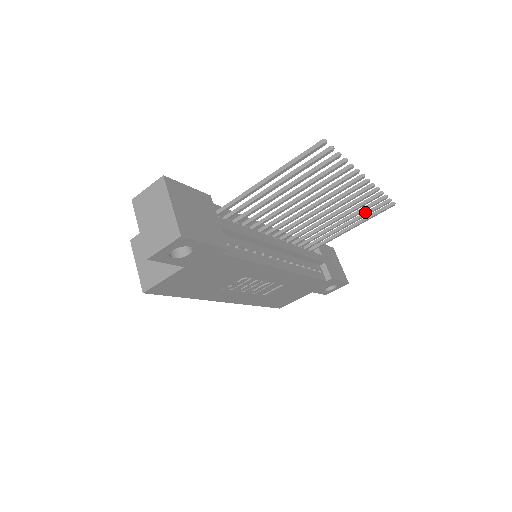
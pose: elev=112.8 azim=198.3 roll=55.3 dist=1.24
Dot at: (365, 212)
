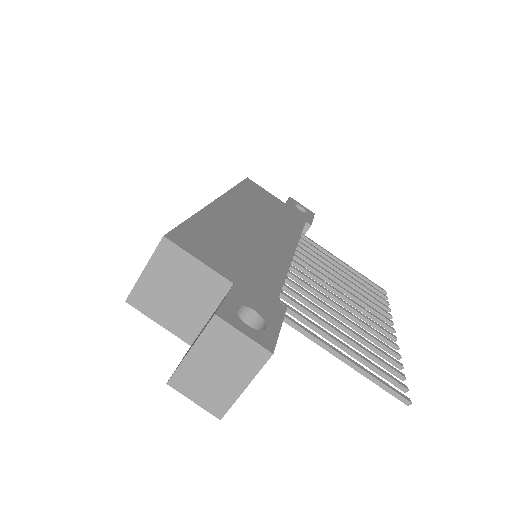
Dot at: (364, 282)
